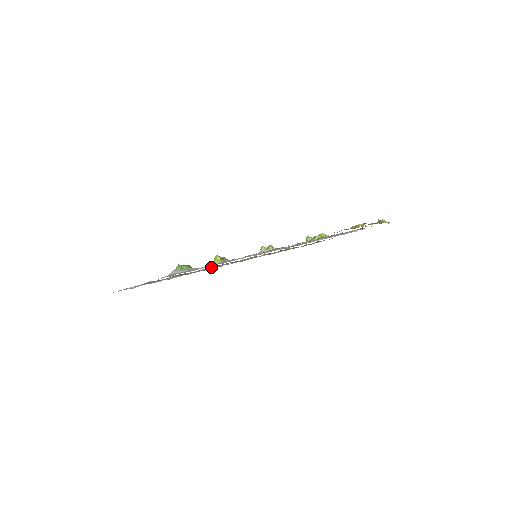
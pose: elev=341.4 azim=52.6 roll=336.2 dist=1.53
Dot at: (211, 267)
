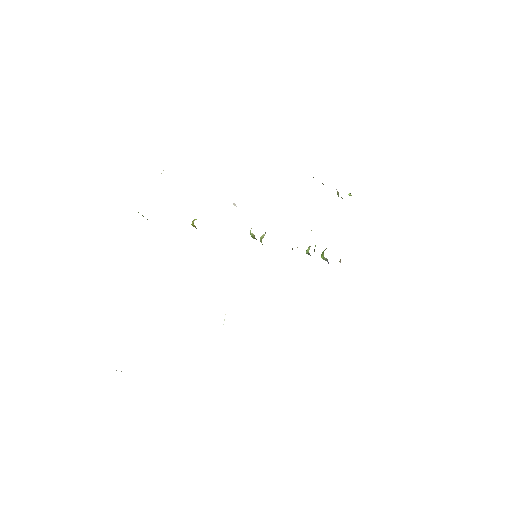
Dot at: occluded
